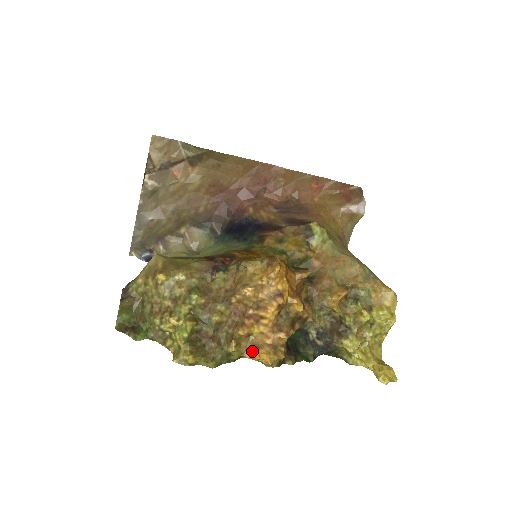
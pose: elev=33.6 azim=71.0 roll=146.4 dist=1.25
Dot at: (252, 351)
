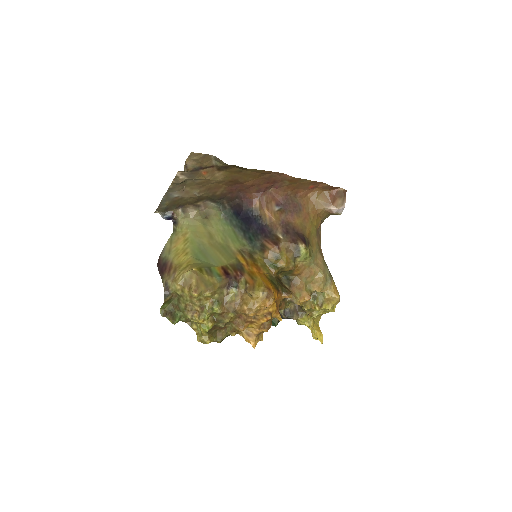
Dot at: (245, 336)
